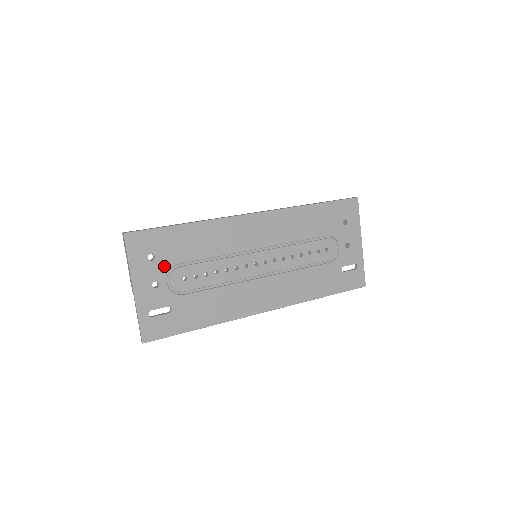
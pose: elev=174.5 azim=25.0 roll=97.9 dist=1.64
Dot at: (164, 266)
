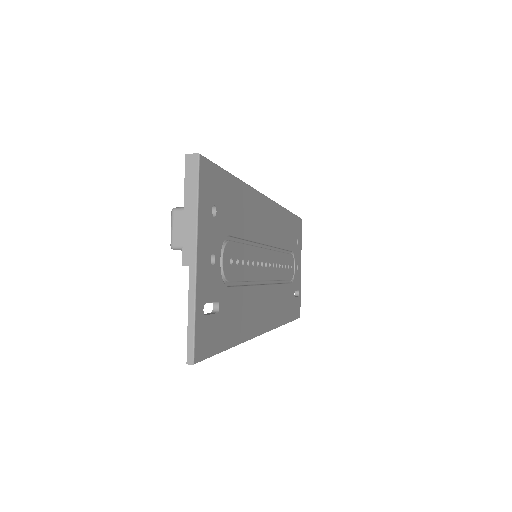
Dot at: (221, 232)
